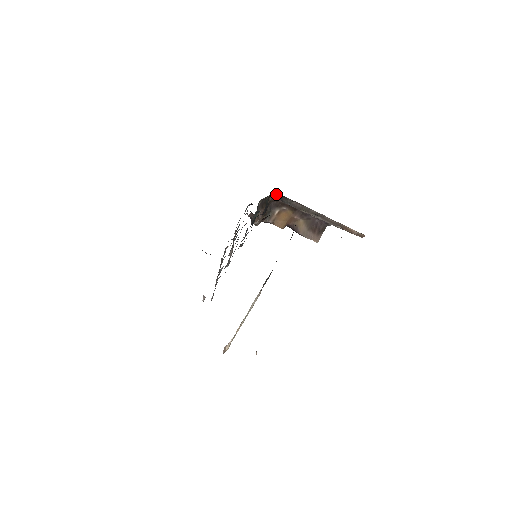
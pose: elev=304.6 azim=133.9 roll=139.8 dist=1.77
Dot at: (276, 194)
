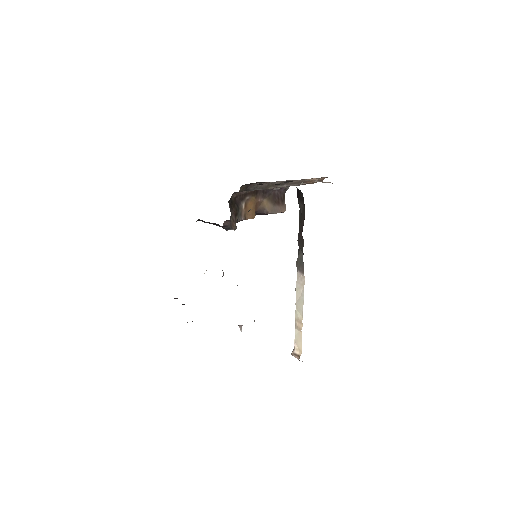
Dot at: (242, 187)
